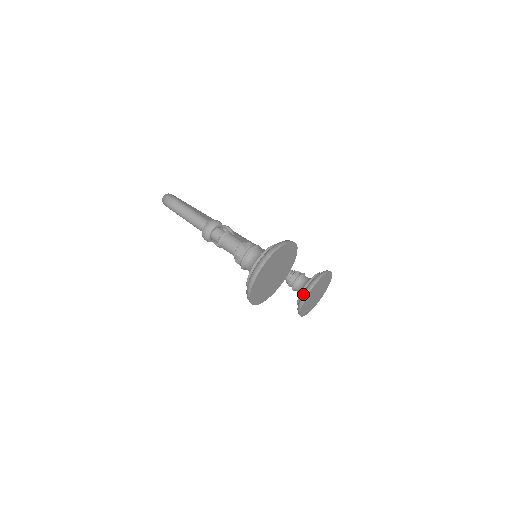
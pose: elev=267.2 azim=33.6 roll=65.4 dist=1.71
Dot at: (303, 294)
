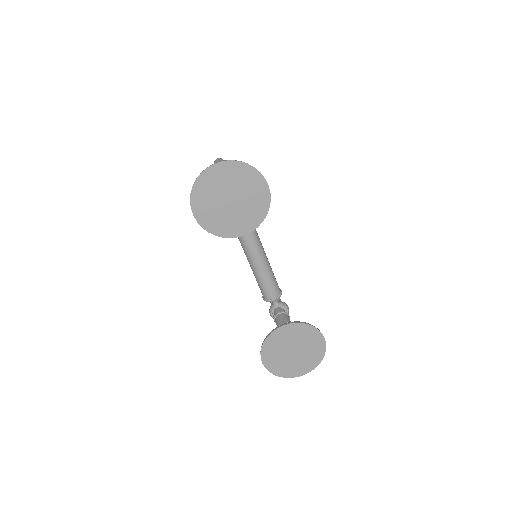
Dot at: occluded
